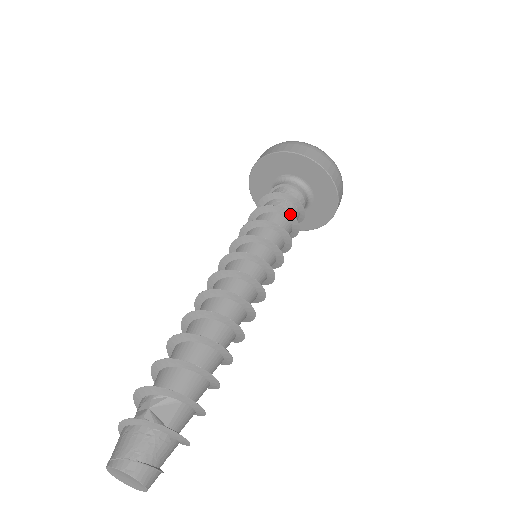
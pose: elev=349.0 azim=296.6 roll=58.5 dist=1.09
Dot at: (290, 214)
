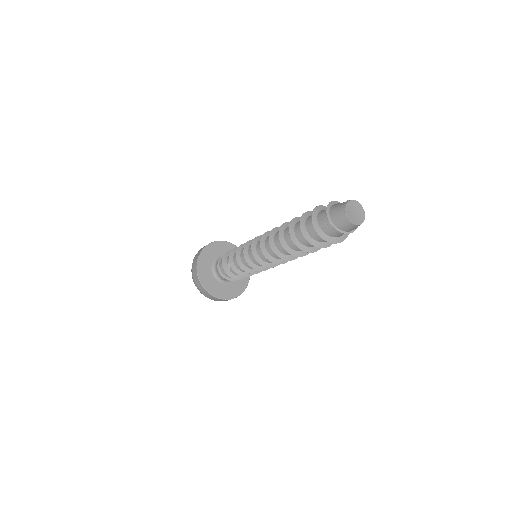
Dot at: occluded
